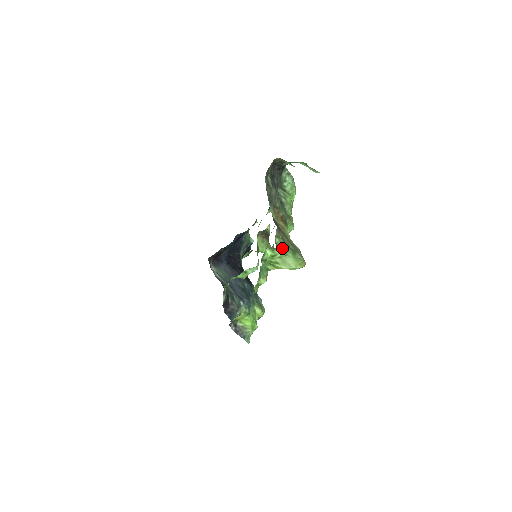
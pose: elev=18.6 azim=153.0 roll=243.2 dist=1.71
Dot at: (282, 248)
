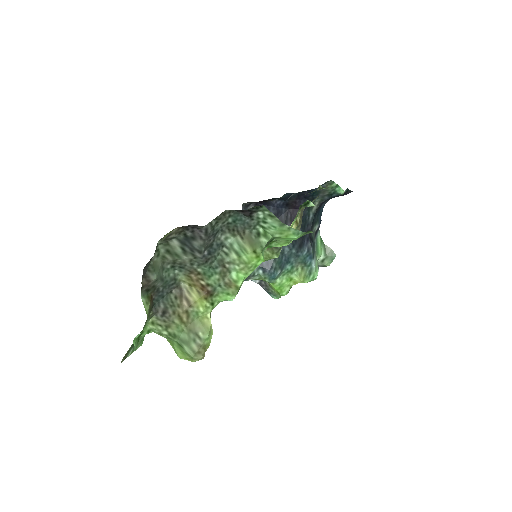
Dot at: (161, 335)
